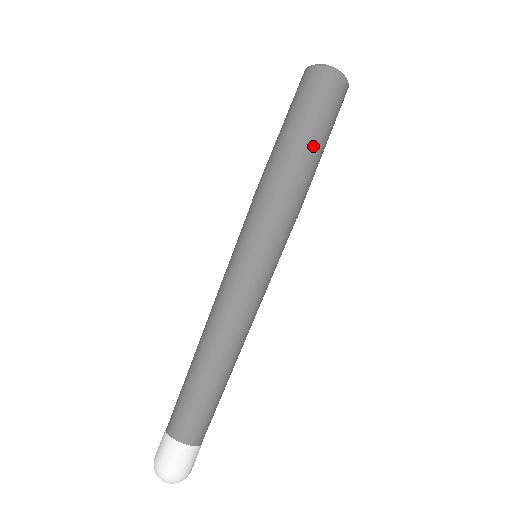
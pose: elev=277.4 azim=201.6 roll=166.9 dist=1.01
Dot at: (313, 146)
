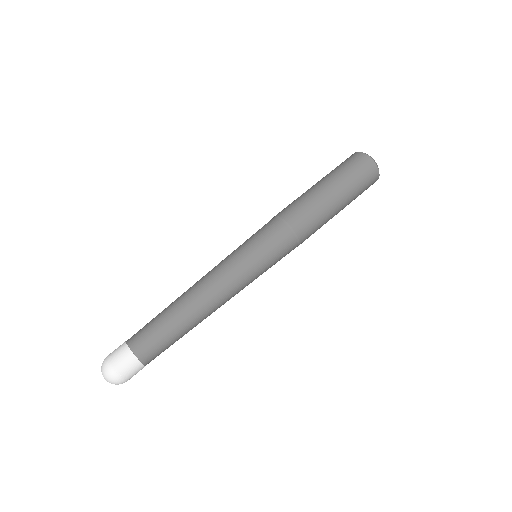
Dot at: (334, 203)
